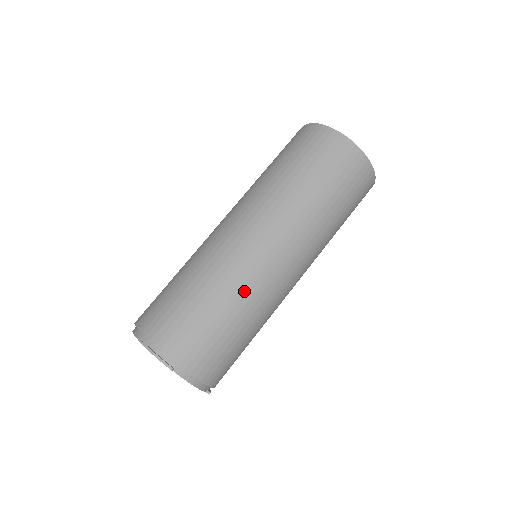
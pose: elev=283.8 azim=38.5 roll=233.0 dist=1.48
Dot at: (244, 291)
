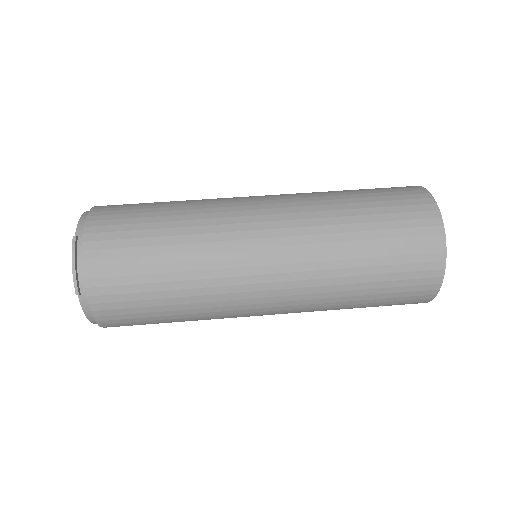
Dot at: (206, 292)
